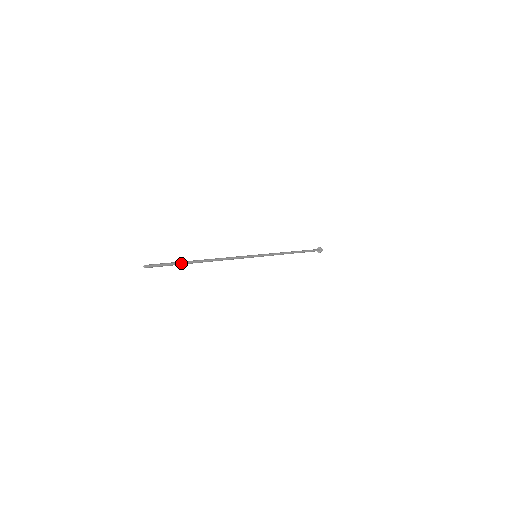
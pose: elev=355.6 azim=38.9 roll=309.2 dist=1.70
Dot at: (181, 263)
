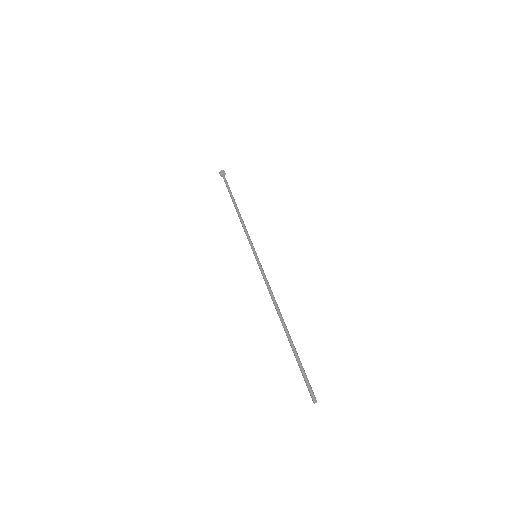
Dot at: (297, 355)
